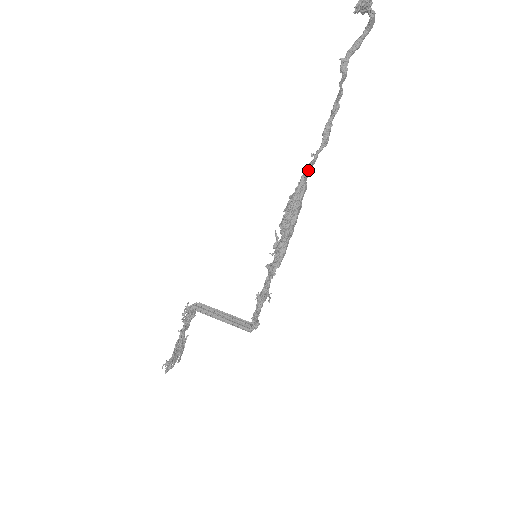
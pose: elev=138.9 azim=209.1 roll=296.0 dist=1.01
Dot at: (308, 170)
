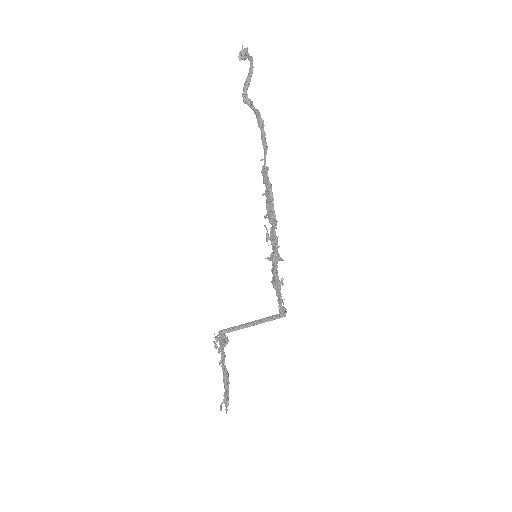
Dot at: (268, 169)
